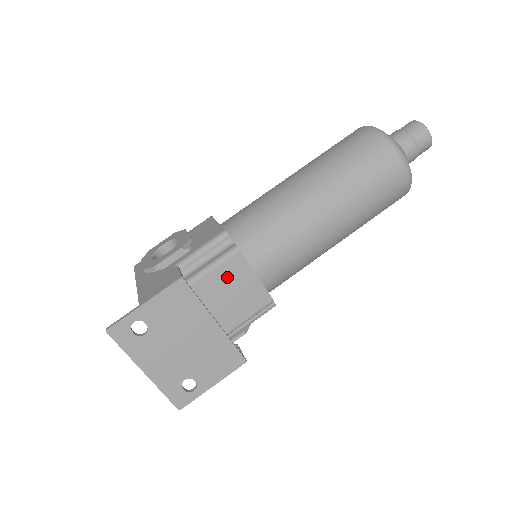
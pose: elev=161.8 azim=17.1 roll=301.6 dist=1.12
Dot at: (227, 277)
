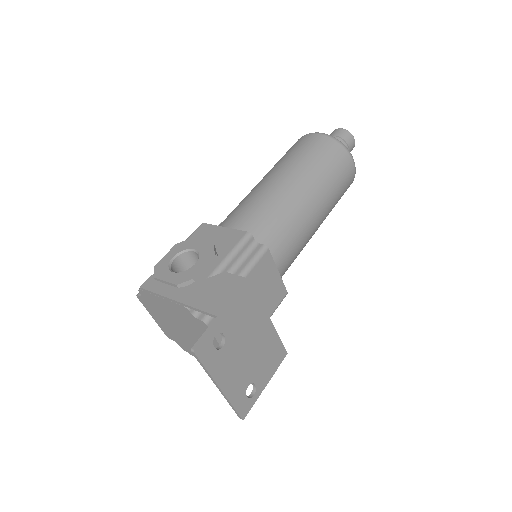
Dot at: (260, 277)
